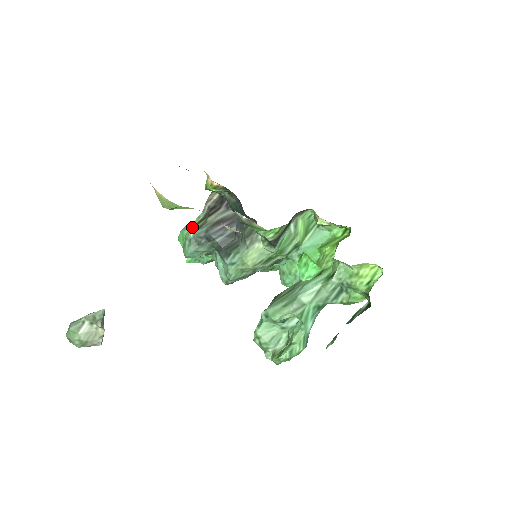
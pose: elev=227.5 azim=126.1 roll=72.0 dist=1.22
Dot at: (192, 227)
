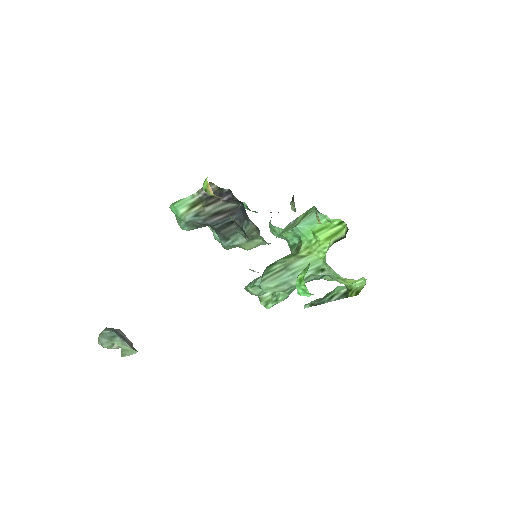
Dot at: (187, 208)
